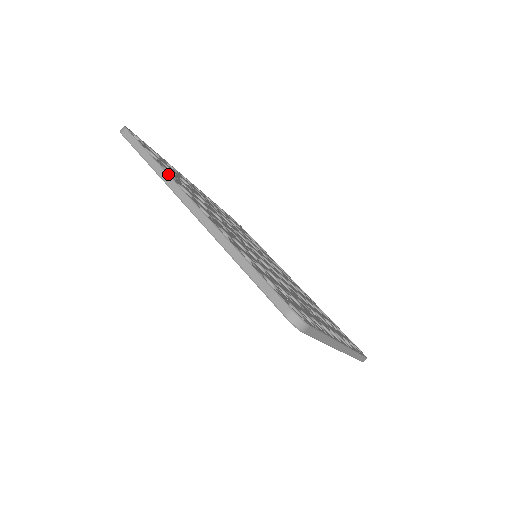
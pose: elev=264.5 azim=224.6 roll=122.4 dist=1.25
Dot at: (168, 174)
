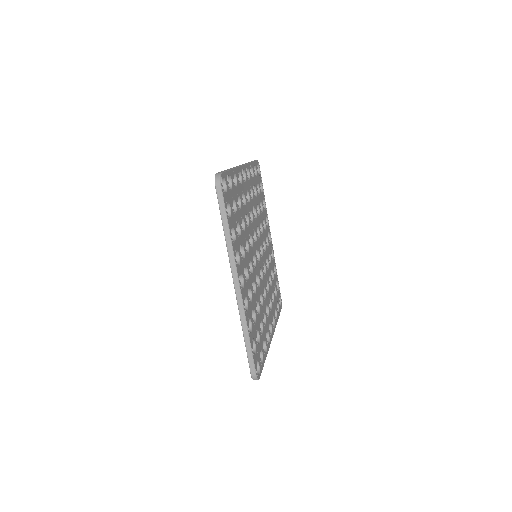
Dot at: (233, 250)
